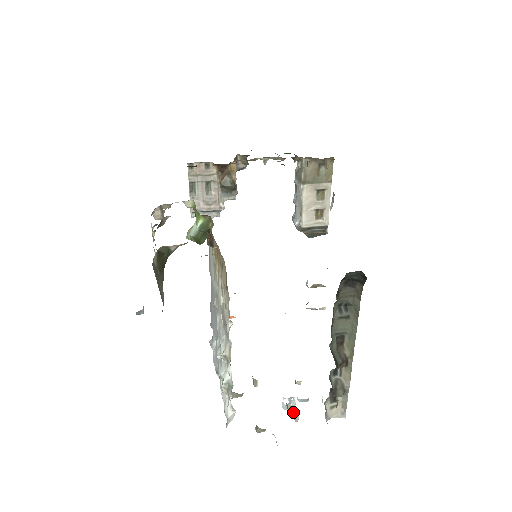
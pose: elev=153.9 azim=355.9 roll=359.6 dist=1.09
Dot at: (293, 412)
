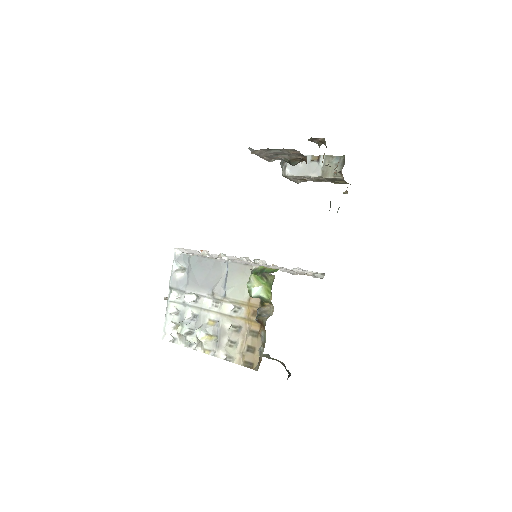
Dot at: occluded
